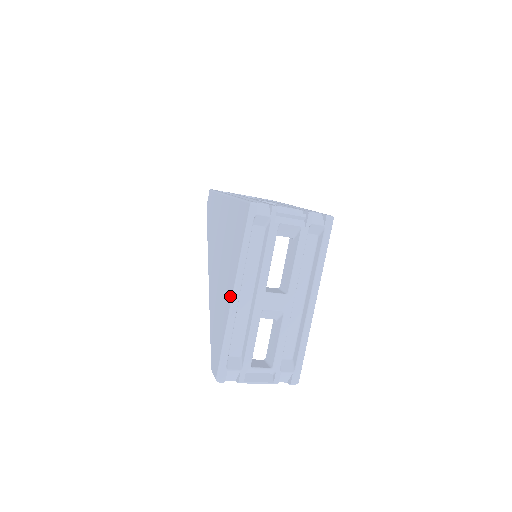
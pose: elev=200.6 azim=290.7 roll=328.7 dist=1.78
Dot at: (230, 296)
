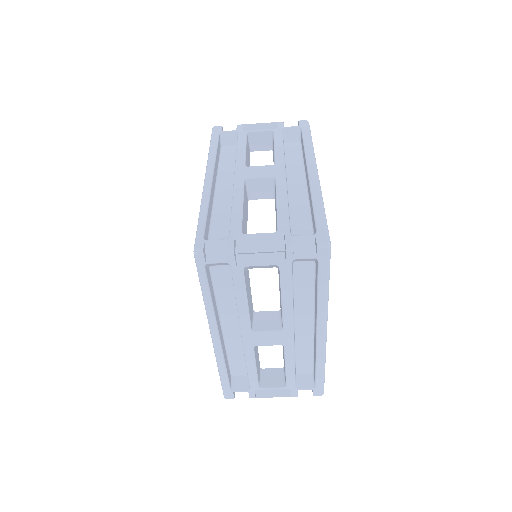
Dot at: occluded
